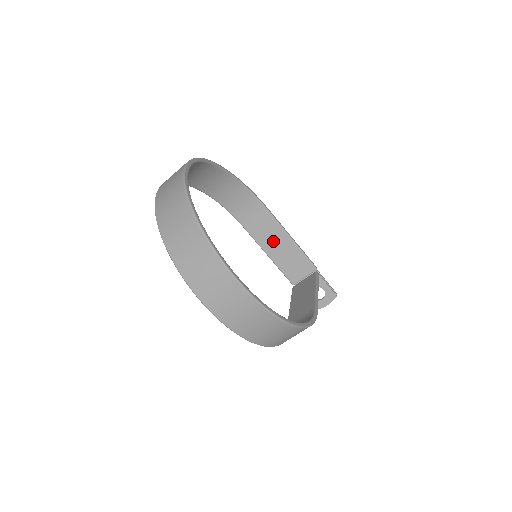
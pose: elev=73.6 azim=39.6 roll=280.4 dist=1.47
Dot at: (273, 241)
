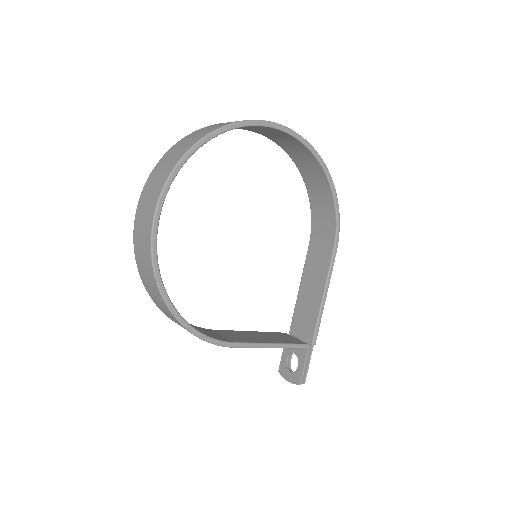
Dot at: (312, 281)
